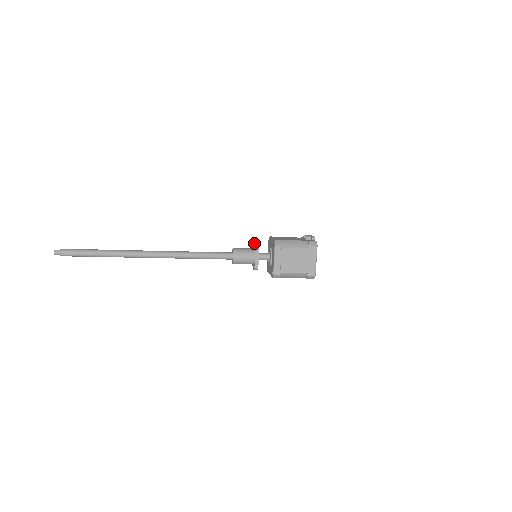
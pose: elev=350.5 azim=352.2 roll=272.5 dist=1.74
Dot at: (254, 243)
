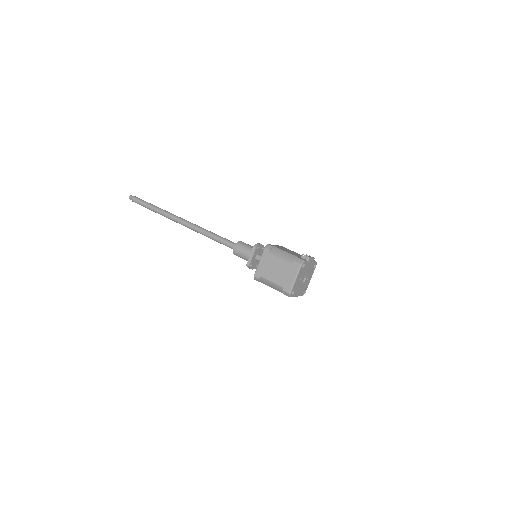
Dot at: (259, 243)
